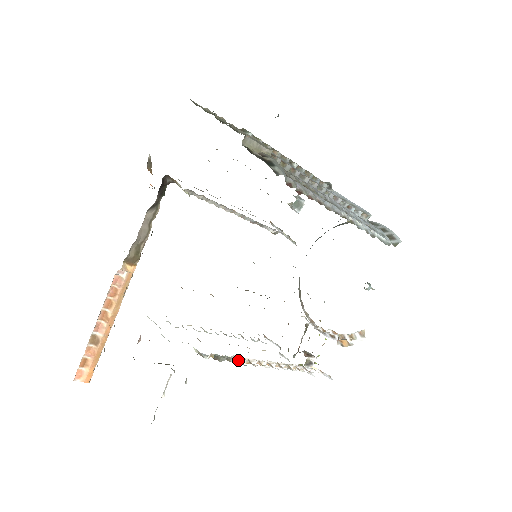
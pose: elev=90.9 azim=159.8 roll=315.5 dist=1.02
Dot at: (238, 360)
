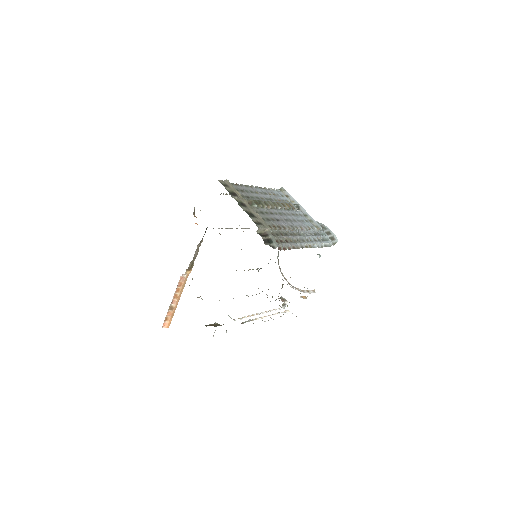
Dot at: occluded
